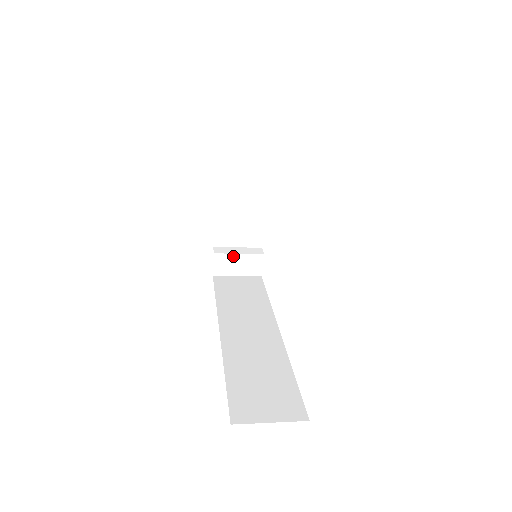
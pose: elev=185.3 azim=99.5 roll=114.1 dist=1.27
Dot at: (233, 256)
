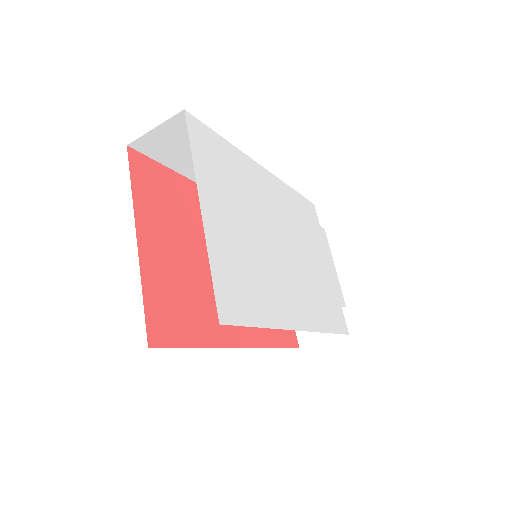
Dot at: occluded
